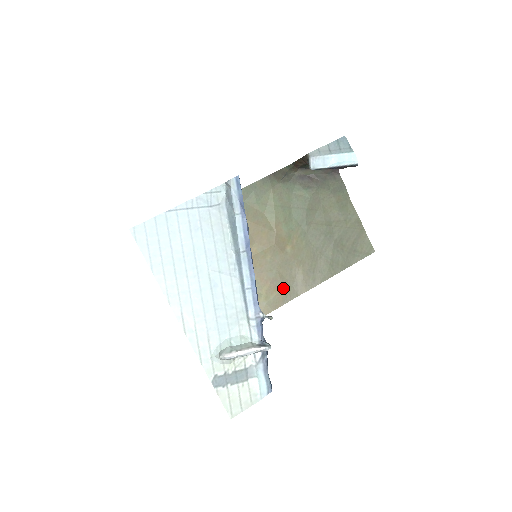
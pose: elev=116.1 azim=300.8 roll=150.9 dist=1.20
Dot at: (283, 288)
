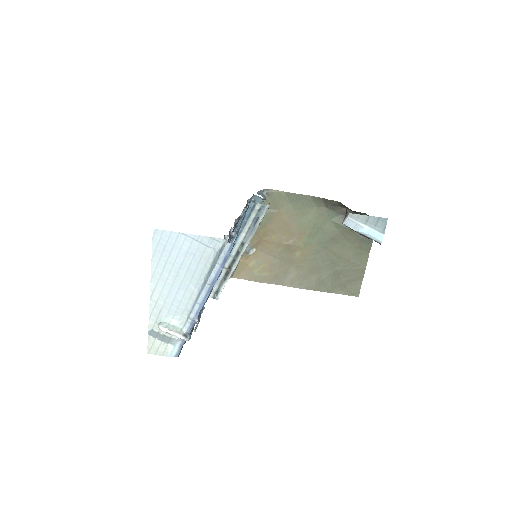
Dot at: (275, 274)
